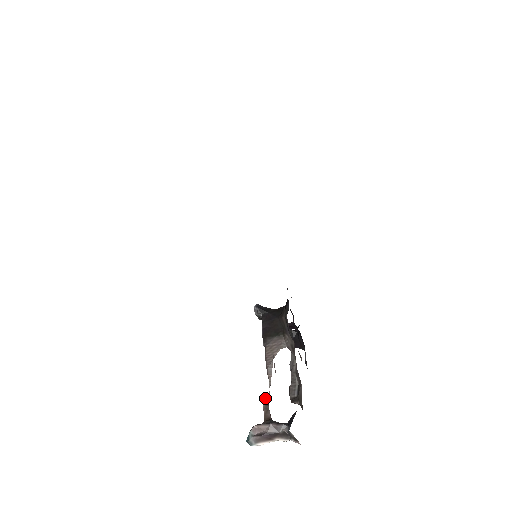
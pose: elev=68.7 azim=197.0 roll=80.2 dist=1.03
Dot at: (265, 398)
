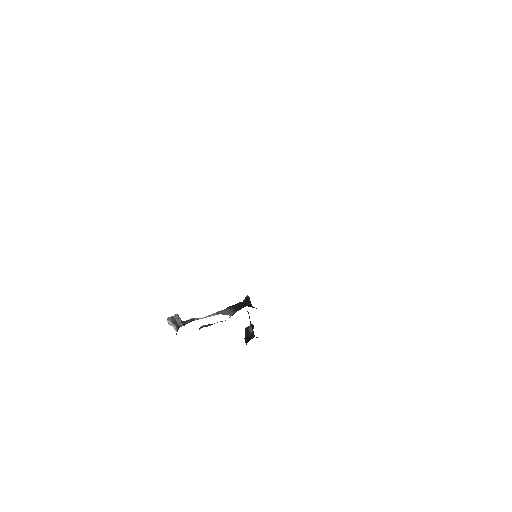
Dot at: (196, 318)
